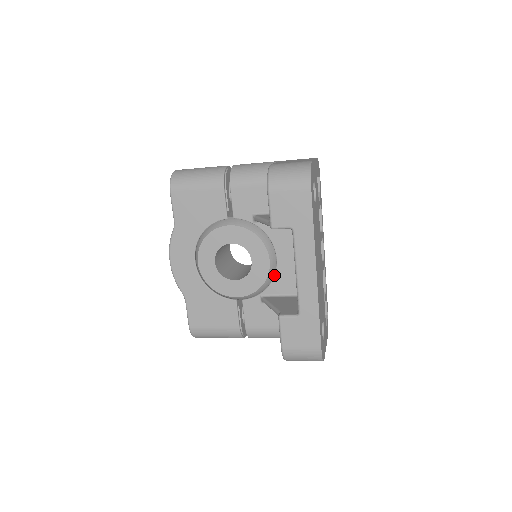
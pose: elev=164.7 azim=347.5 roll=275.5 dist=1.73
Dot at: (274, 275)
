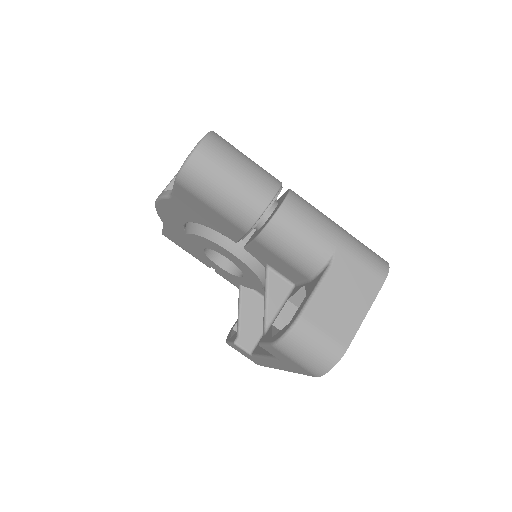
Dot at: occluded
